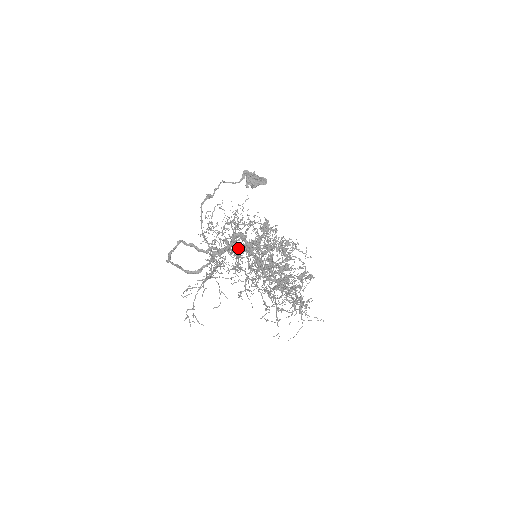
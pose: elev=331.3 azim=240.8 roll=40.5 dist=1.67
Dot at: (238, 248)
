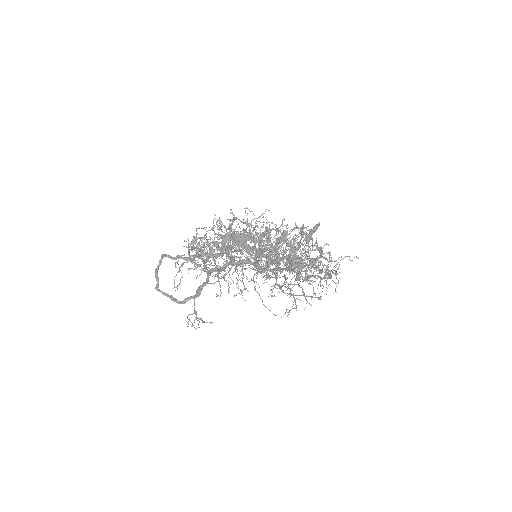
Dot at: occluded
